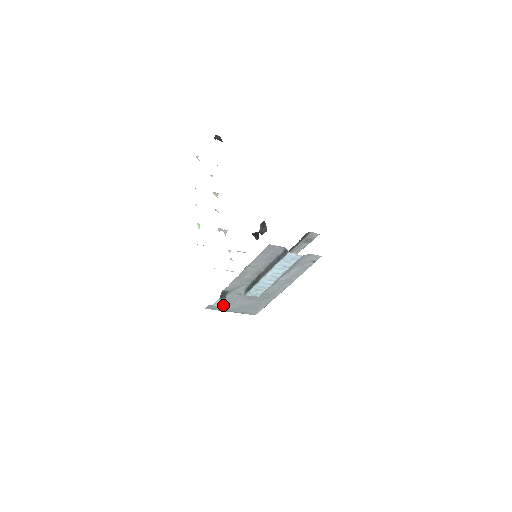
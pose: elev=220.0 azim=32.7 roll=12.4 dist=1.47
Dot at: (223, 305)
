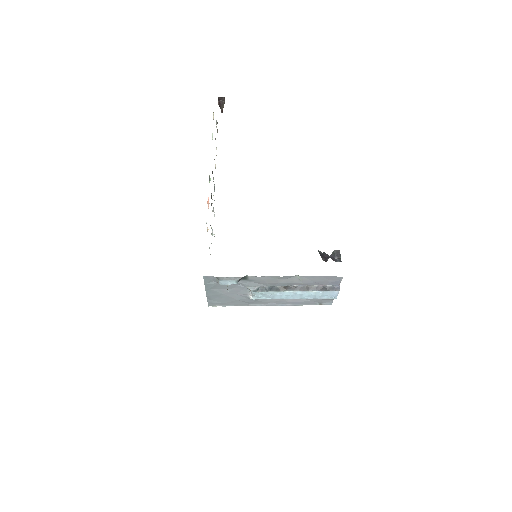
Dot at: occluded
